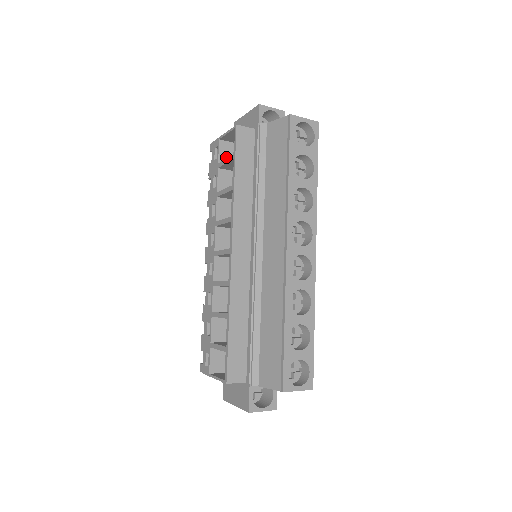
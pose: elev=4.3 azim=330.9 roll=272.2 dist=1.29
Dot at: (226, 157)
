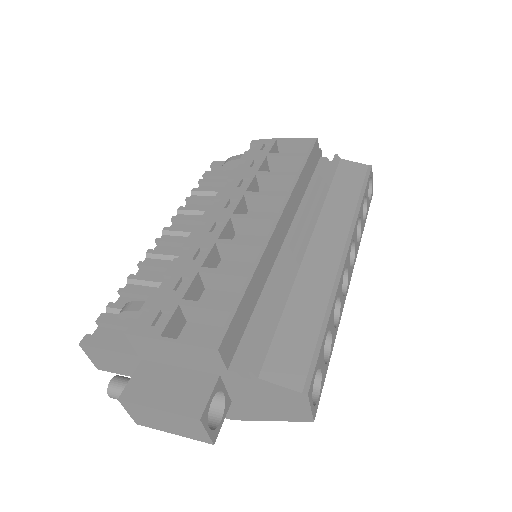
Dot at: occluded
